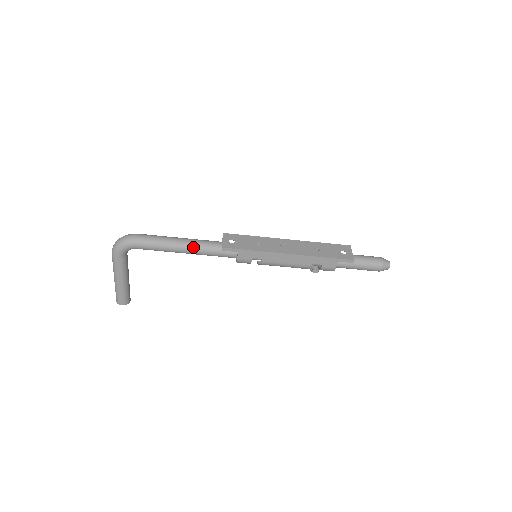
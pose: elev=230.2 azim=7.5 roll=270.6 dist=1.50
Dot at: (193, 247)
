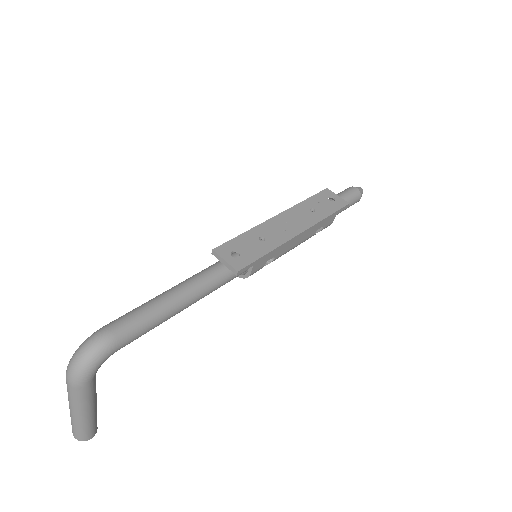
Dot at: (196, 294)
